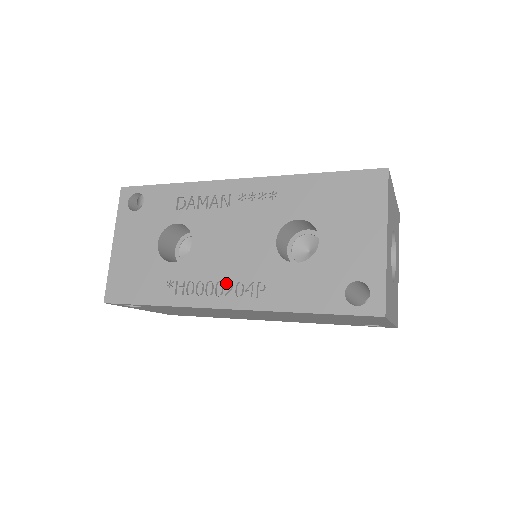
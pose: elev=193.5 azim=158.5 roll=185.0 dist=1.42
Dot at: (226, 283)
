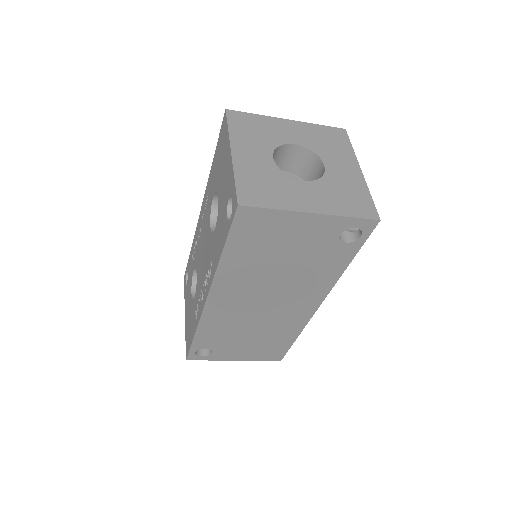
Dot at: (204, 283)
